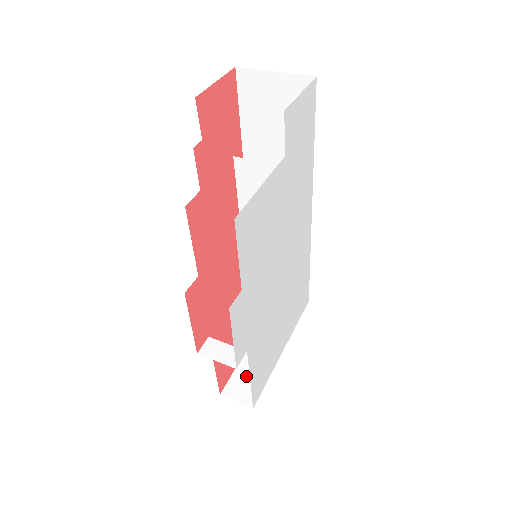
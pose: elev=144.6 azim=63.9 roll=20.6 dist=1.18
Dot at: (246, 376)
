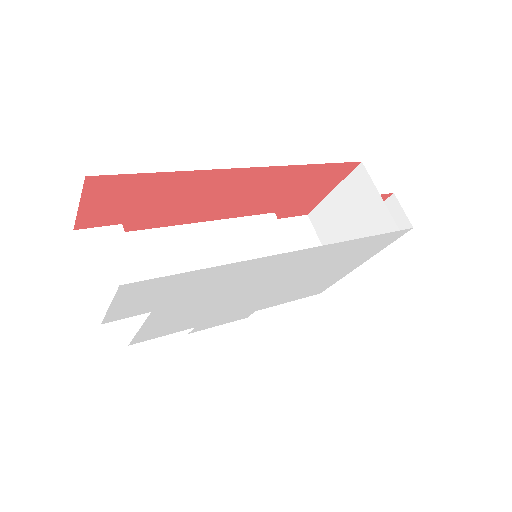
Dot at: occluded
